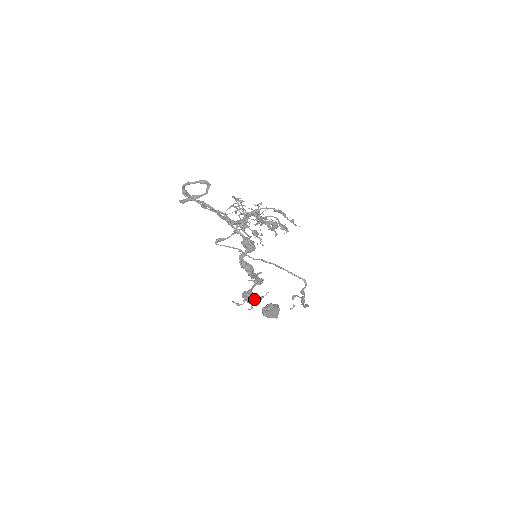
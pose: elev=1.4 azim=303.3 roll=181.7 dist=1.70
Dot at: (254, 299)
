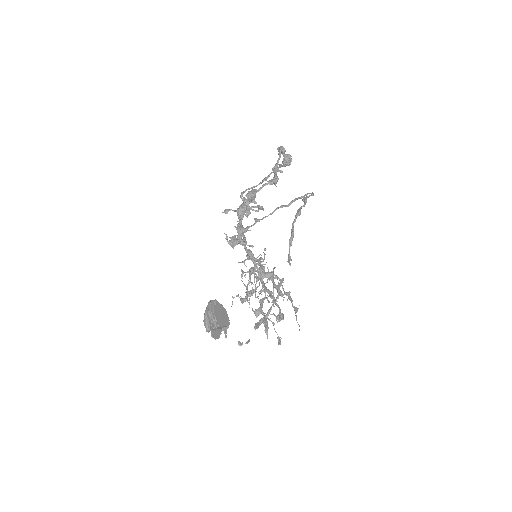
Dot at: (240, 227)
